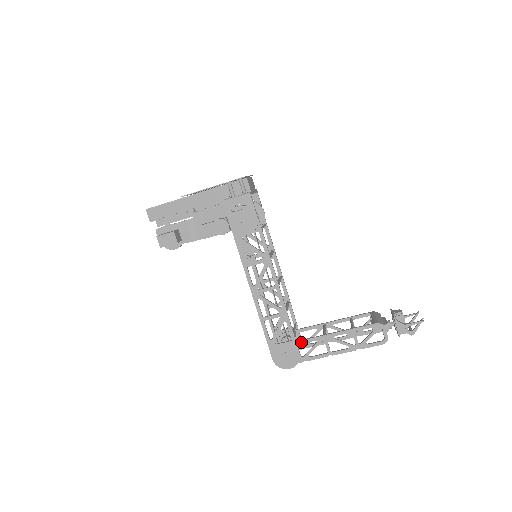
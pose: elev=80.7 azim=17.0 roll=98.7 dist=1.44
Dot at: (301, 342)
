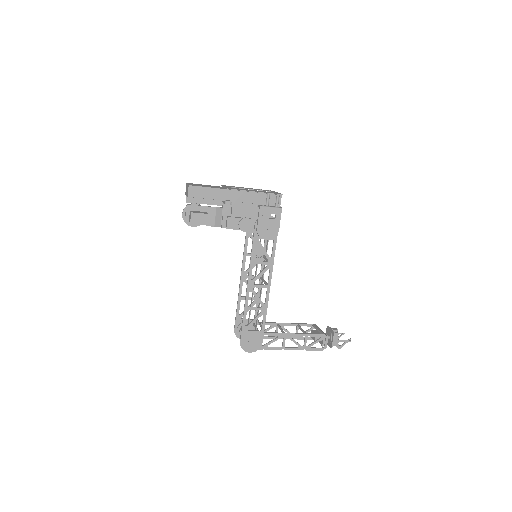
Dot at: (267, 334)
